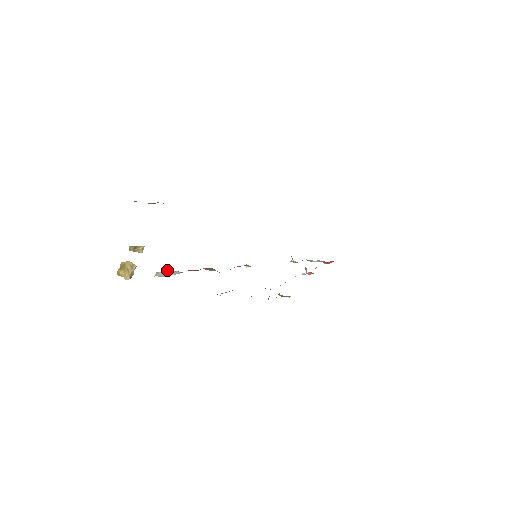
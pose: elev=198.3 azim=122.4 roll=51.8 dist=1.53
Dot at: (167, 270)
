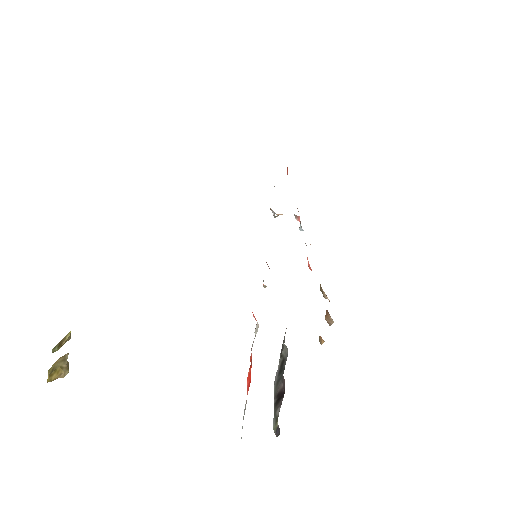
Dot at: occluded
